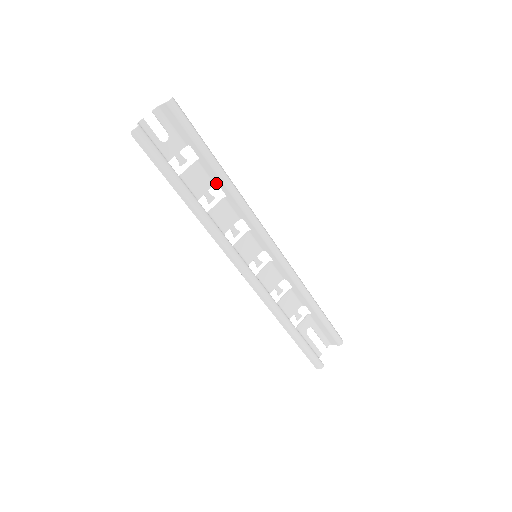
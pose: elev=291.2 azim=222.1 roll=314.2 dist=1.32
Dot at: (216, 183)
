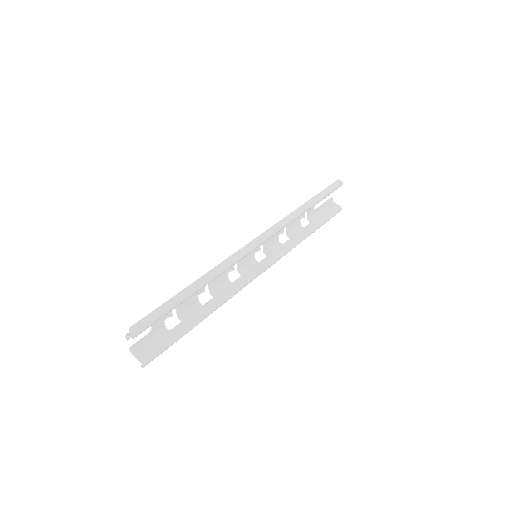
Dot at: occluded
